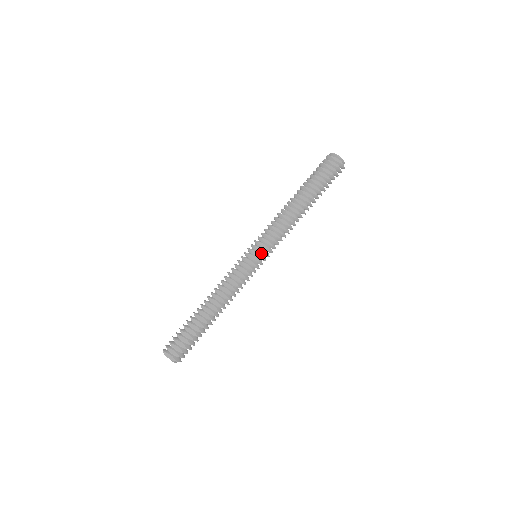
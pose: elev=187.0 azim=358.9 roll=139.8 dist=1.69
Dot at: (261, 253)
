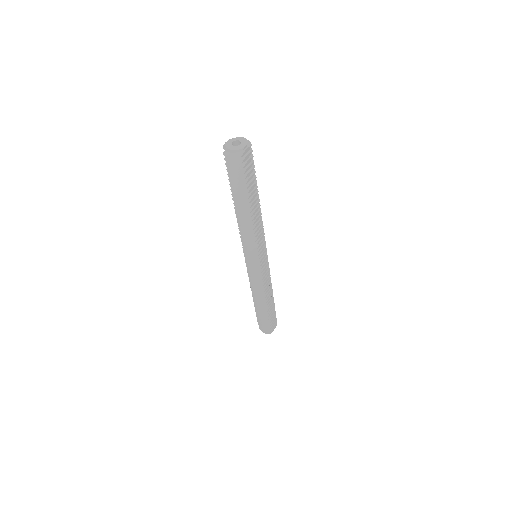
Dot at: (263, 254)
